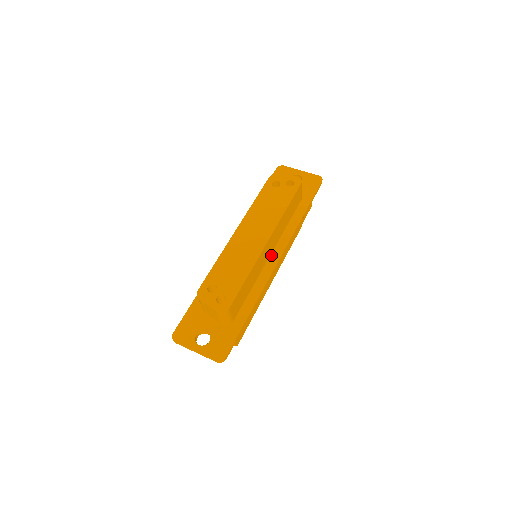
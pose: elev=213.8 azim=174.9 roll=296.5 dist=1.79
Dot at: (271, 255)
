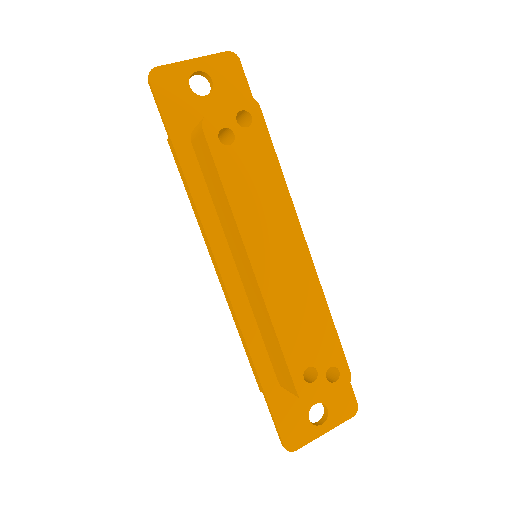
Dot at: occluded
